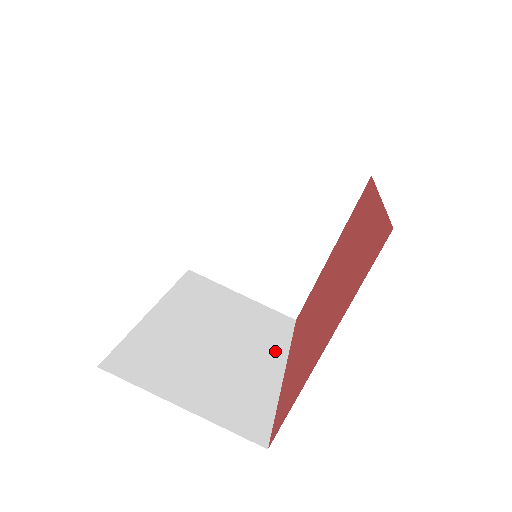
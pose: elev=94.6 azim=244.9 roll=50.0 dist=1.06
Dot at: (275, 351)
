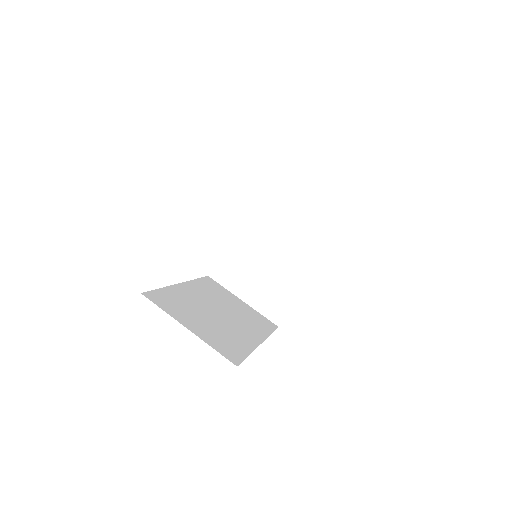
Dot at: (257, 333)
